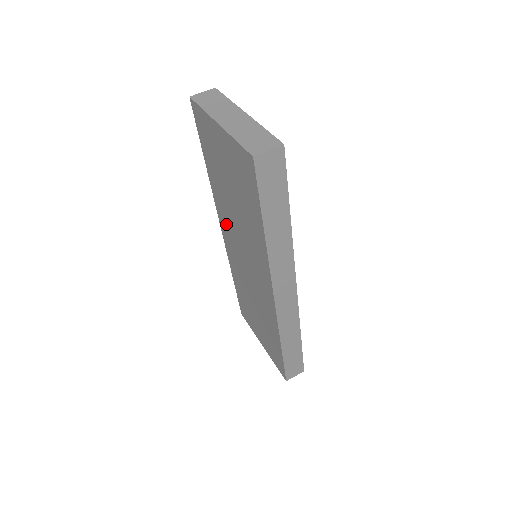
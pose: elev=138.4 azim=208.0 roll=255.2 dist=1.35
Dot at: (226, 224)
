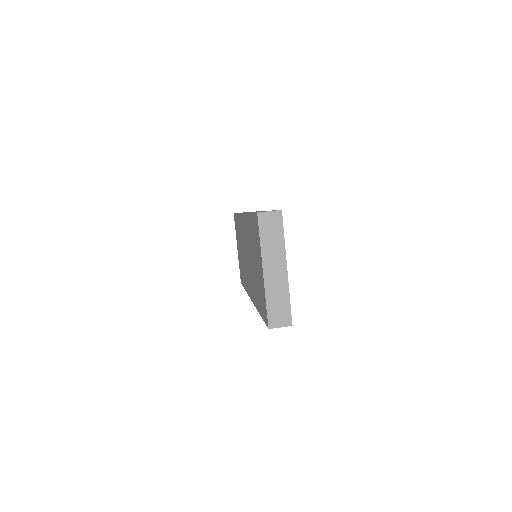
Dot at: (246, 231)
